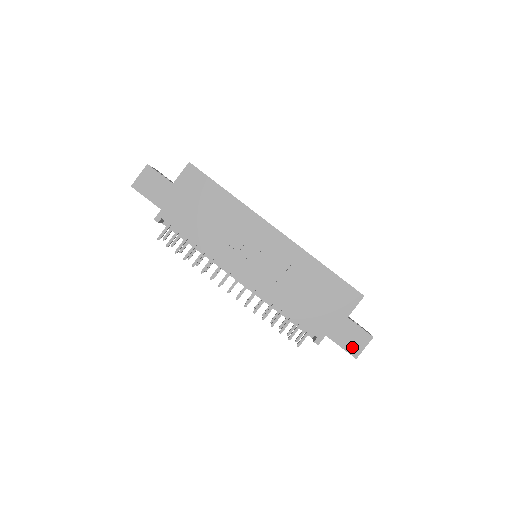
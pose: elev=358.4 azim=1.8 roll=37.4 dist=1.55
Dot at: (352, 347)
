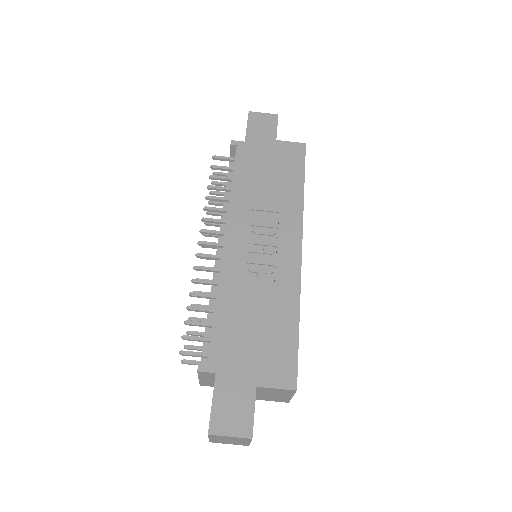
Dot at: (221, 417)
